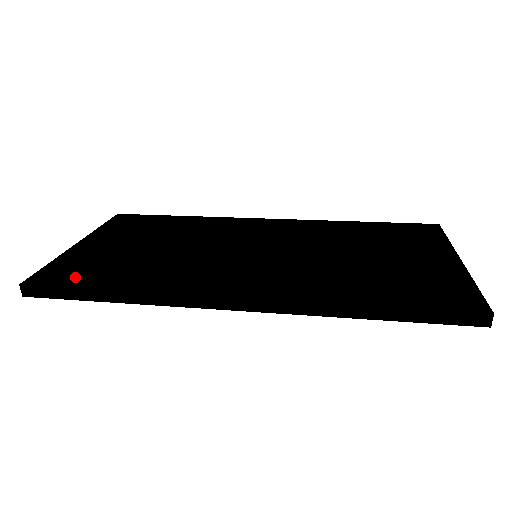
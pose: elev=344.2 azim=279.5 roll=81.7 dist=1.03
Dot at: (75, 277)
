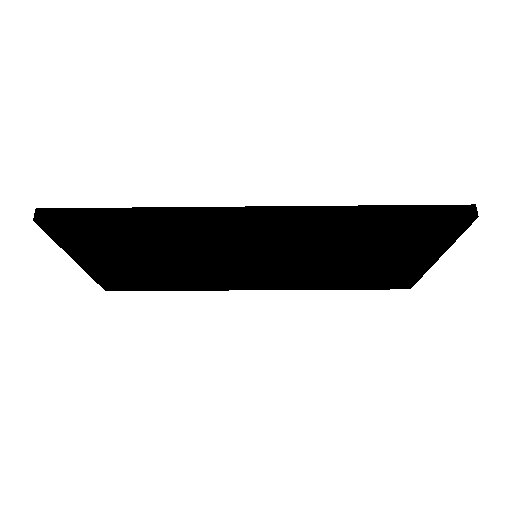
Dot at: occluded
